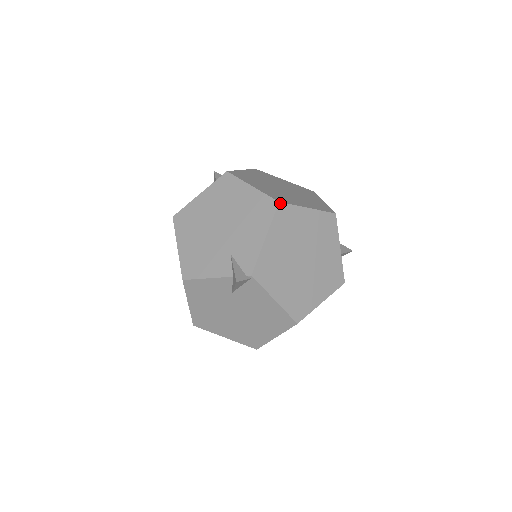
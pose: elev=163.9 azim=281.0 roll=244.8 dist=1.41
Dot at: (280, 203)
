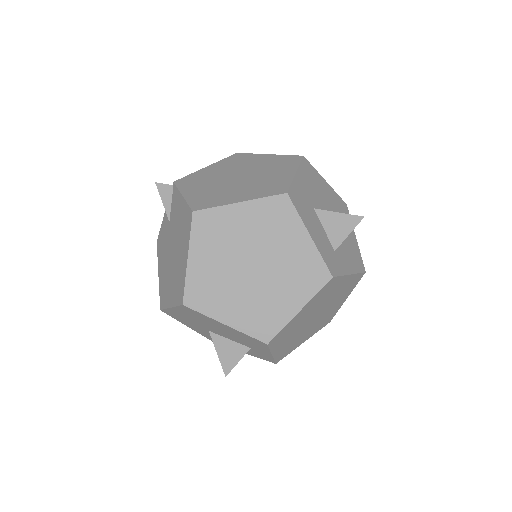
Dot at: (238, 153)
